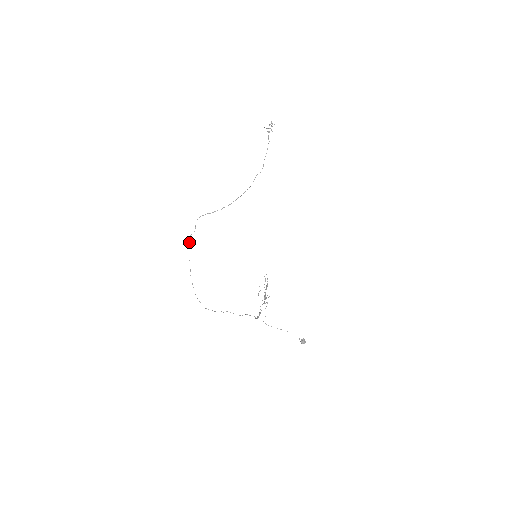
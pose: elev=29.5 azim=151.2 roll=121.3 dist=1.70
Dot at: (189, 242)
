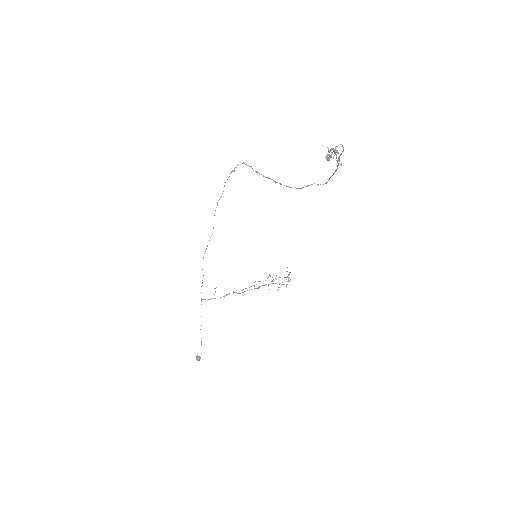
Dot at: occluded
